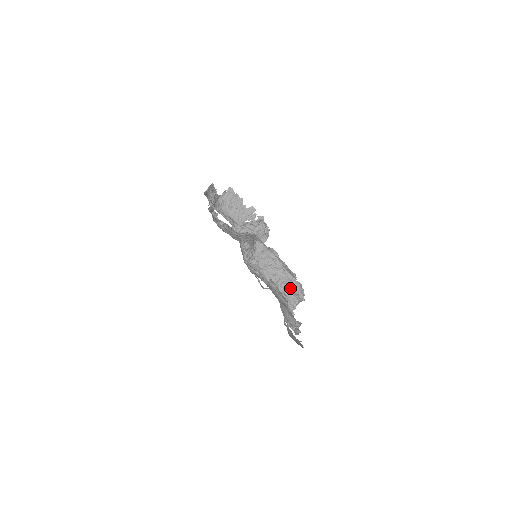
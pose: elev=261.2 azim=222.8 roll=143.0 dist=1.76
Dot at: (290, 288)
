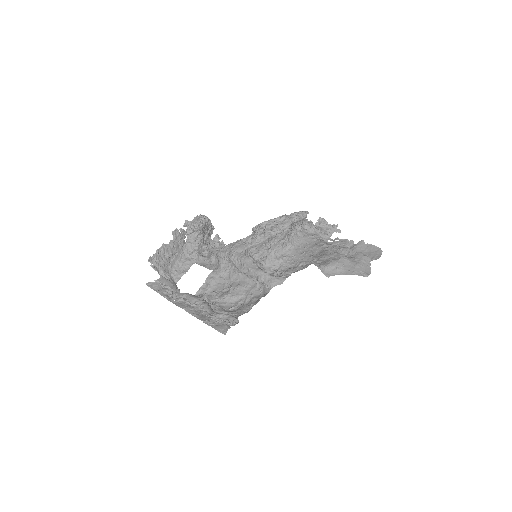
Dot at: occluded
